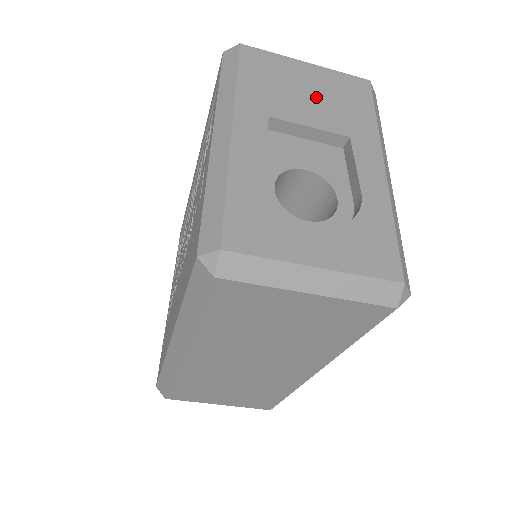
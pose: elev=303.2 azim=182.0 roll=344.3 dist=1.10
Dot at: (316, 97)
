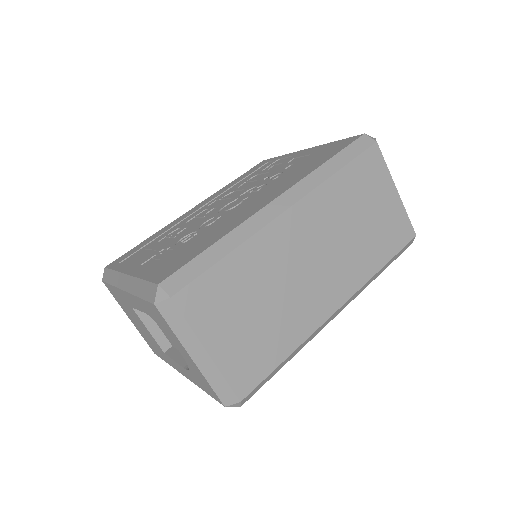
Dot at: occluded
